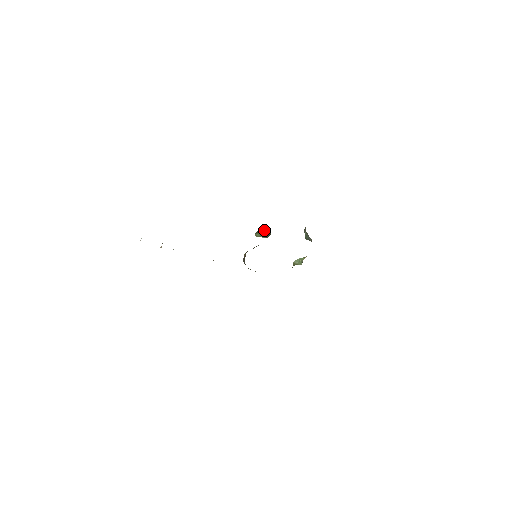
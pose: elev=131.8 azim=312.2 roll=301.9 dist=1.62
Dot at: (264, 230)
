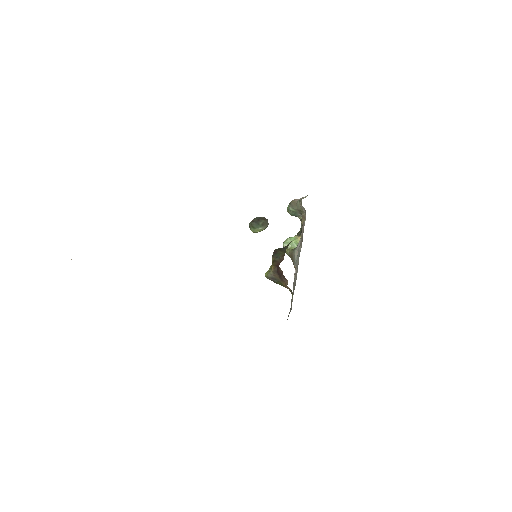
Dot at: (261, 223)
